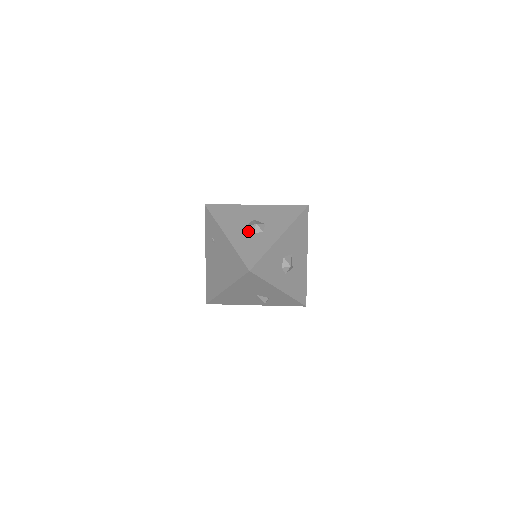
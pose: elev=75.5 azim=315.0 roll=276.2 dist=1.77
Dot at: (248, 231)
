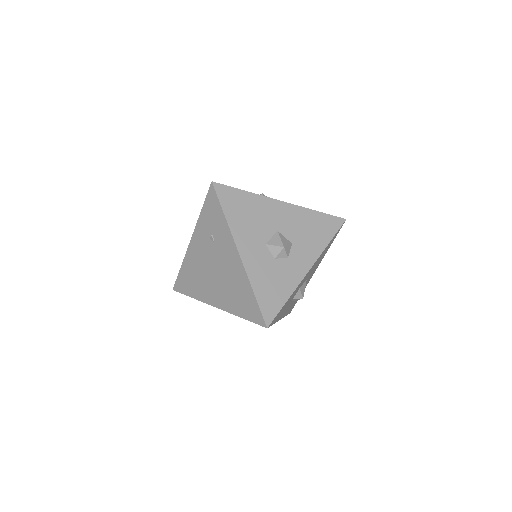
Dot at: (269, 252)
